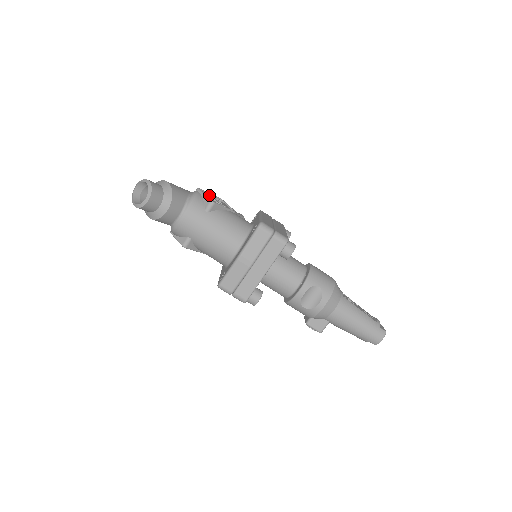
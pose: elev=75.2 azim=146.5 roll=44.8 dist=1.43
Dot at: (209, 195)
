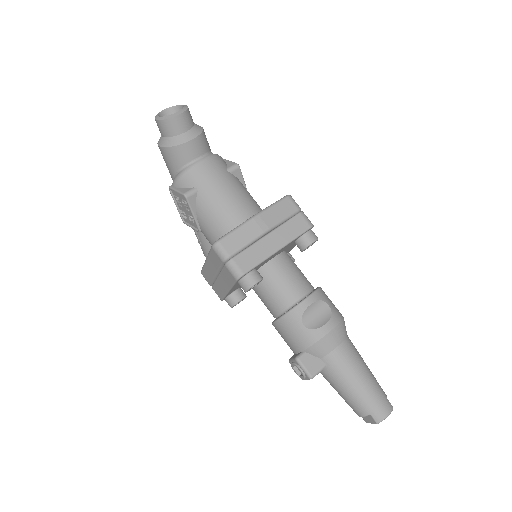
Dot at: occluded
